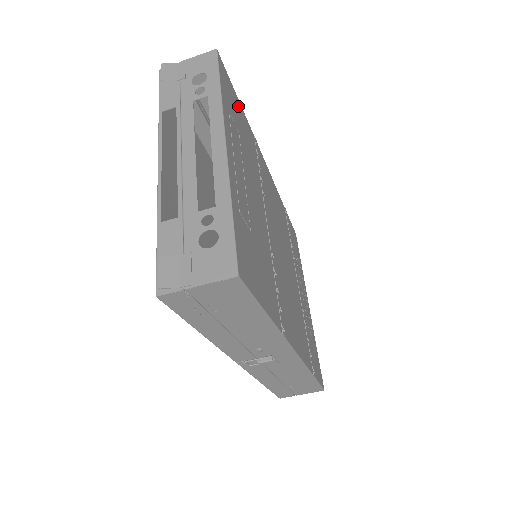
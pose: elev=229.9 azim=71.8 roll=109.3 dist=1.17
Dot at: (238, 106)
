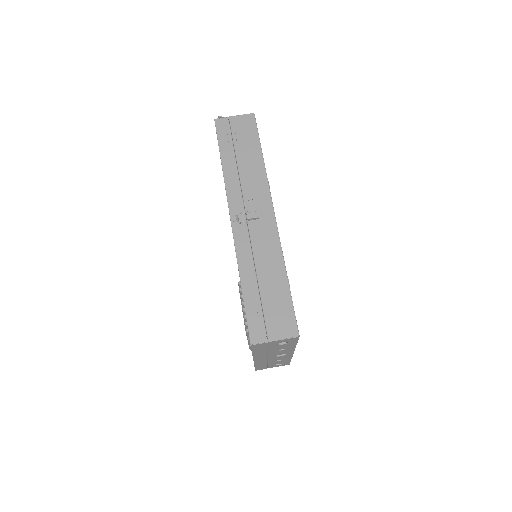
Dot at: occluded
